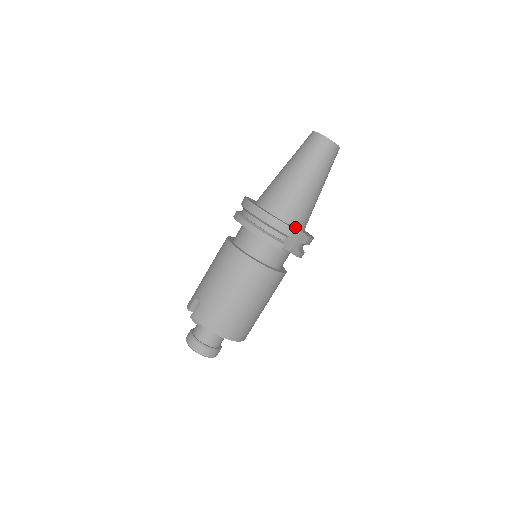
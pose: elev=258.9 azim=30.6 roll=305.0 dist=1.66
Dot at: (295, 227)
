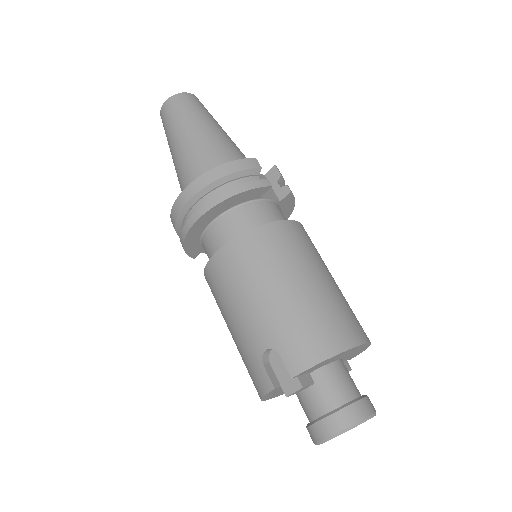
Dot at: occluded
